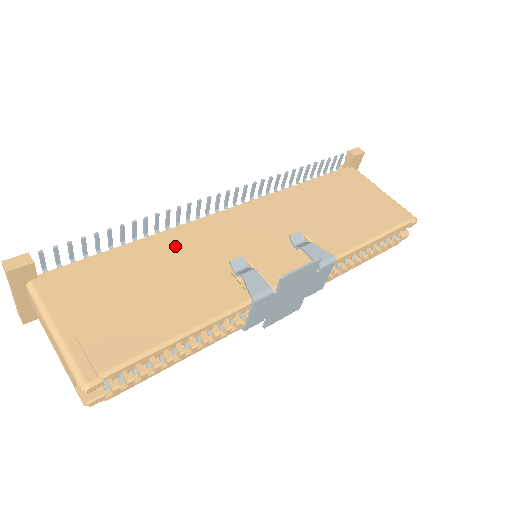
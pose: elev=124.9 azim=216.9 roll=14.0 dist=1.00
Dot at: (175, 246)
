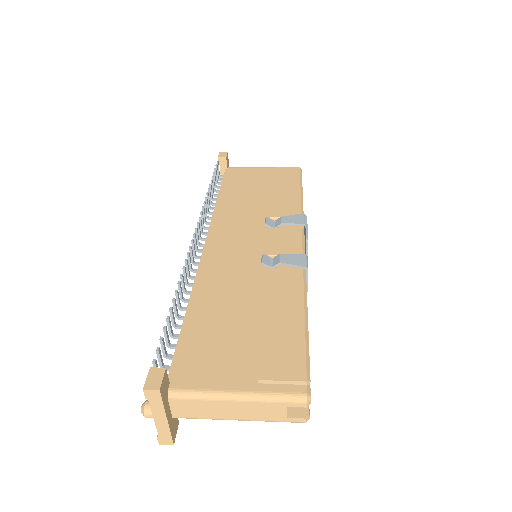
Dot at: (215, 286)
